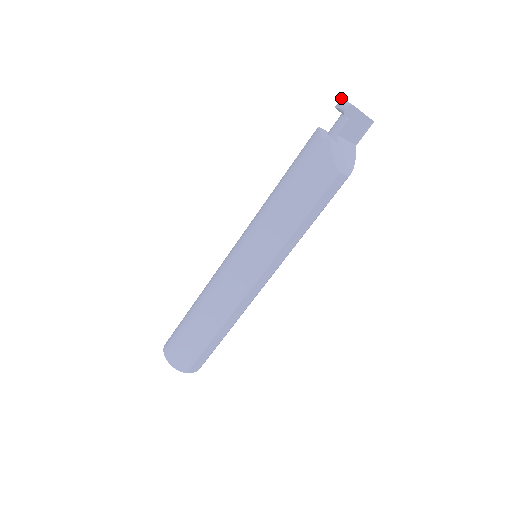
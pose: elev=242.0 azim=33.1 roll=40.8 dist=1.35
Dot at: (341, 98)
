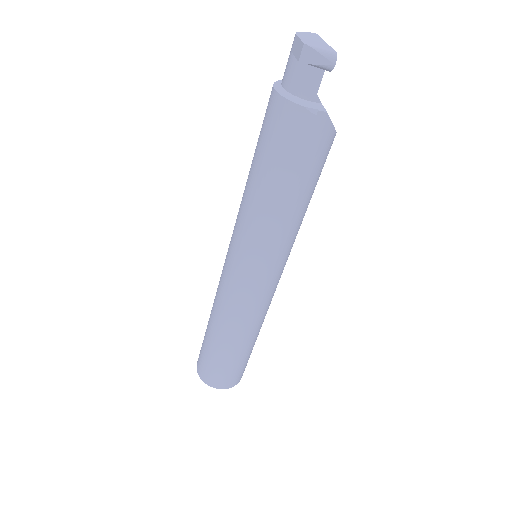
Dot at: (306, 46)
